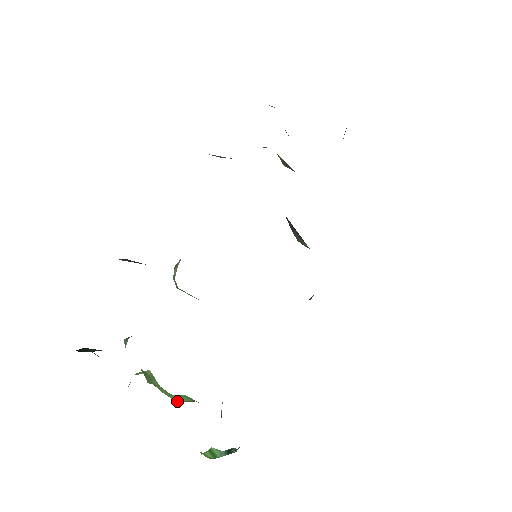
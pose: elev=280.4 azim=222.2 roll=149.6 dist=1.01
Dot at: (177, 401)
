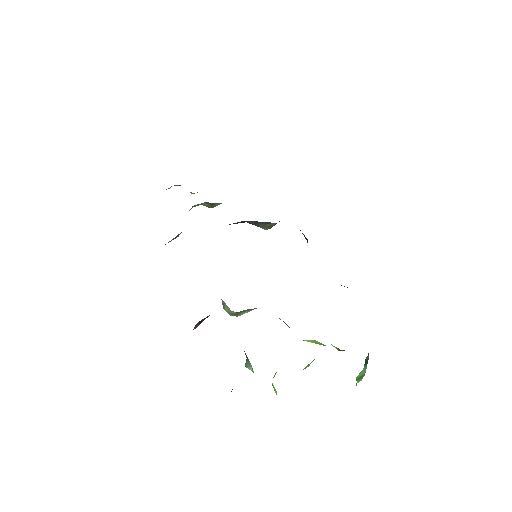
Dot at: (309, 365)
